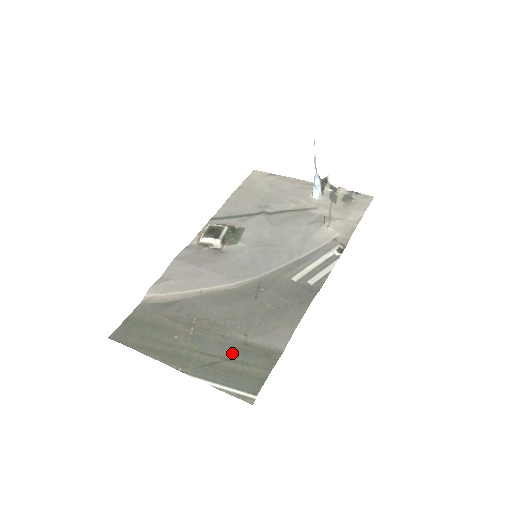
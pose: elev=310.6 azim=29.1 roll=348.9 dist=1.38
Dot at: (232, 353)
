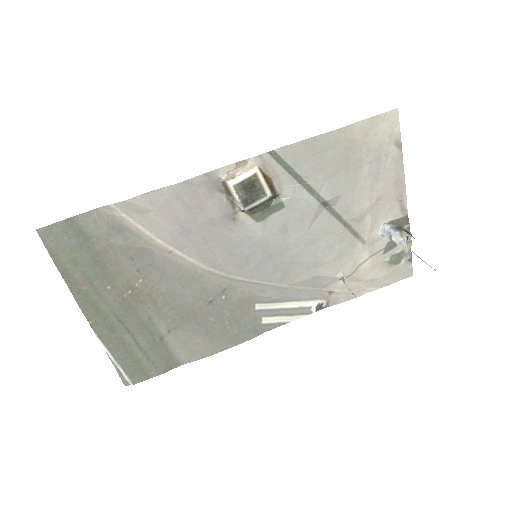
Dot at: (144, 339)
